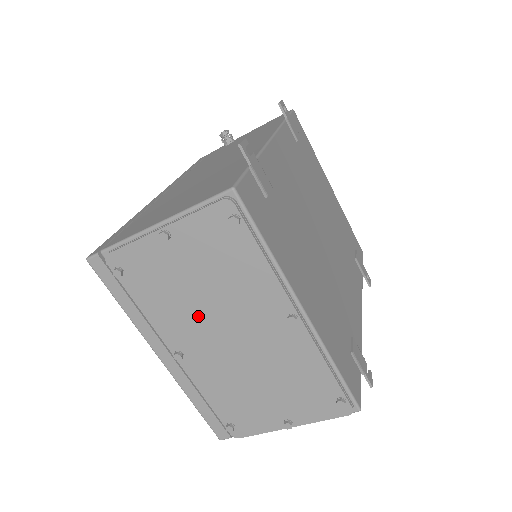
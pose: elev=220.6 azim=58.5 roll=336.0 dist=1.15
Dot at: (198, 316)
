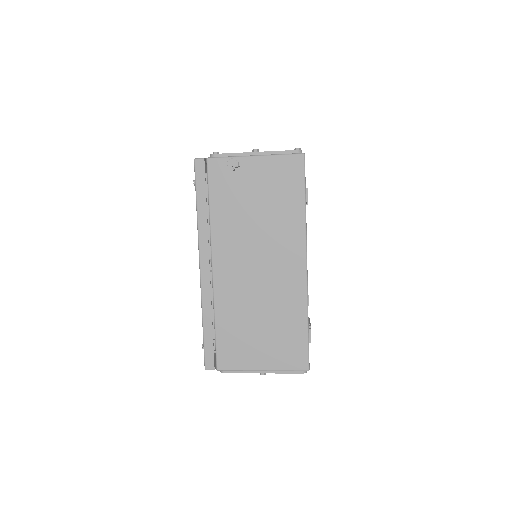
Dot at: occluded
